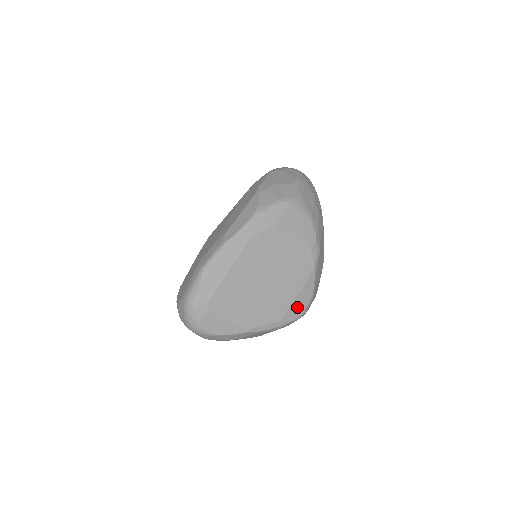
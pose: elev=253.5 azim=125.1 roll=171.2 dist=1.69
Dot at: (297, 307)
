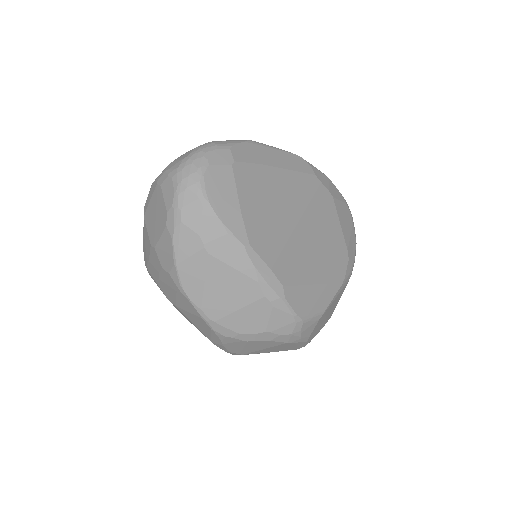
Dot at: (305, 299)
